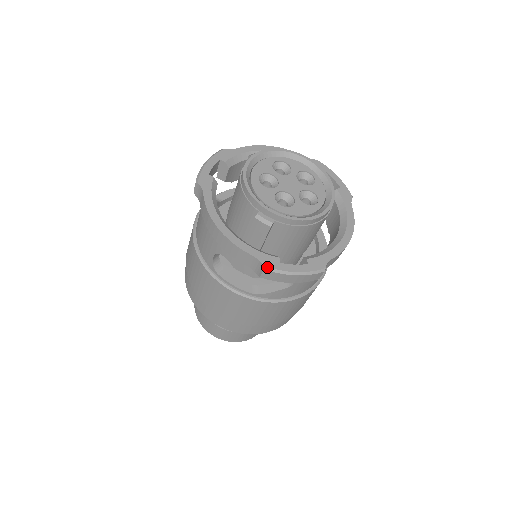
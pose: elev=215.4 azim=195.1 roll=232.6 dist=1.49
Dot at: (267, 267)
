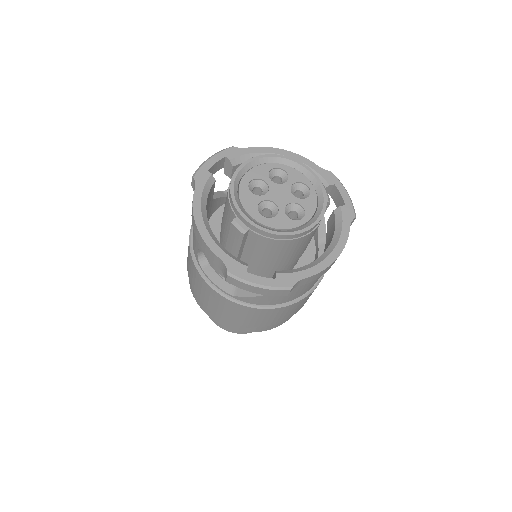
Dot at: (231, 273)
